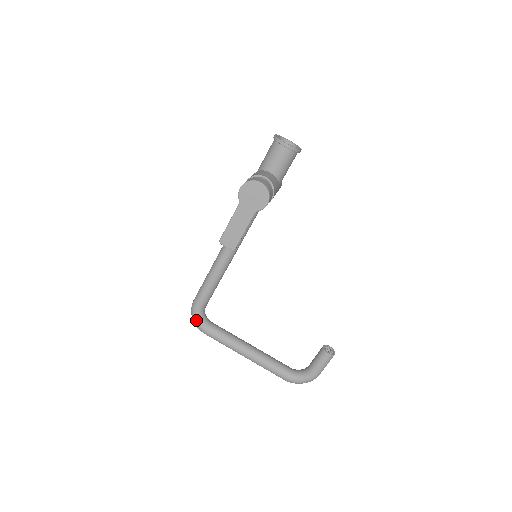
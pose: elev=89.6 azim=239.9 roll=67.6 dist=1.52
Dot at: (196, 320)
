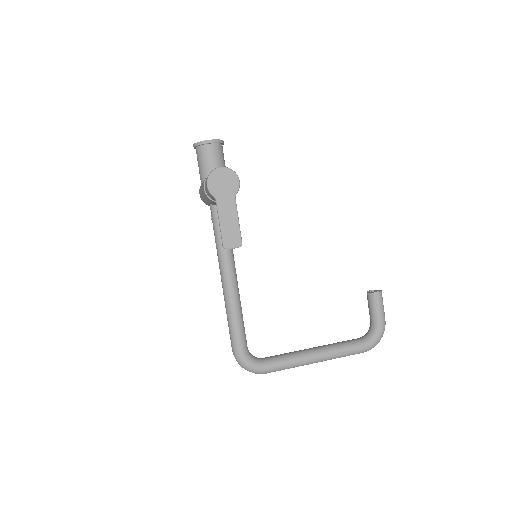
Dot at: (249, 365)
